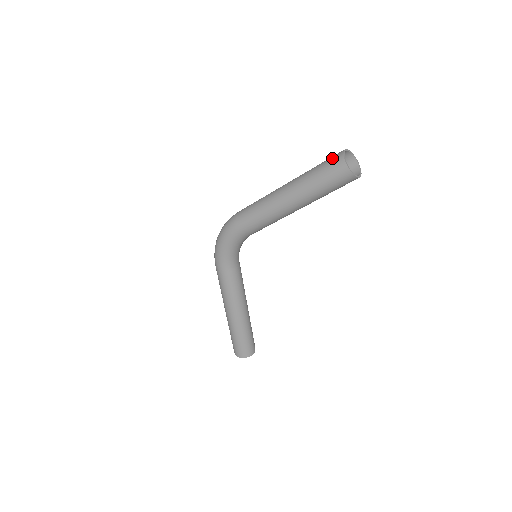
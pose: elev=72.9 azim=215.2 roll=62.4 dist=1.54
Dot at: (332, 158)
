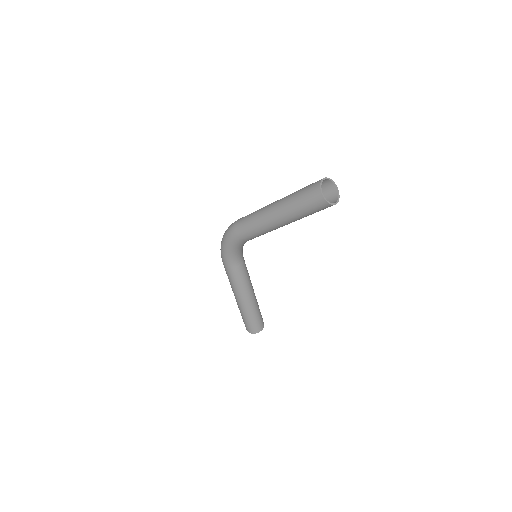
Dot at: (311, 186)
